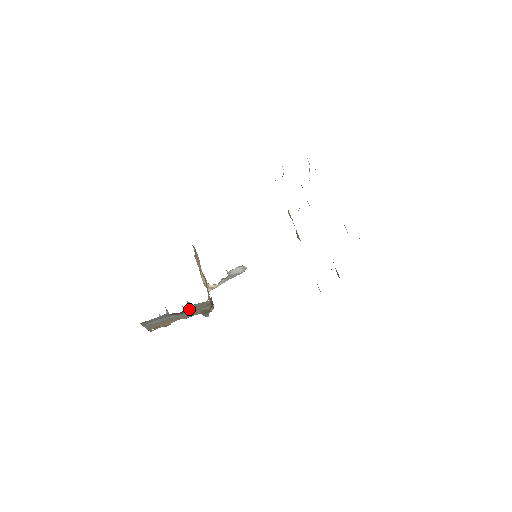
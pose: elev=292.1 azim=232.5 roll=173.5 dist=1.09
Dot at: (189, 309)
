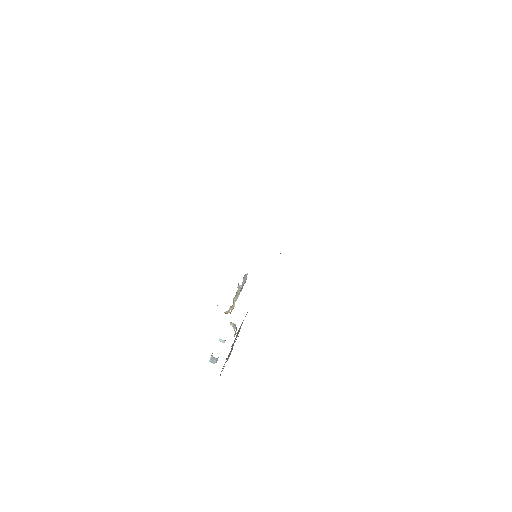
Dot at: occluded
